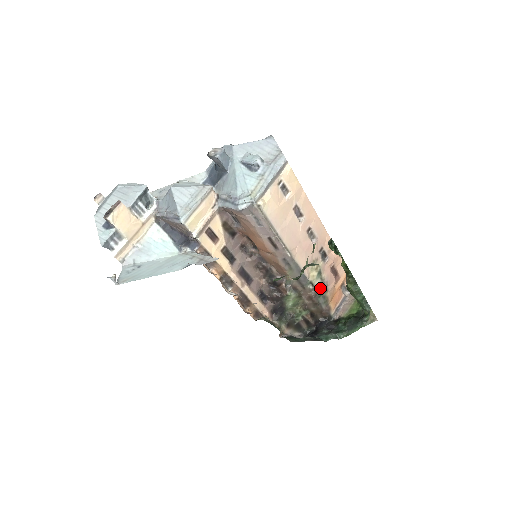
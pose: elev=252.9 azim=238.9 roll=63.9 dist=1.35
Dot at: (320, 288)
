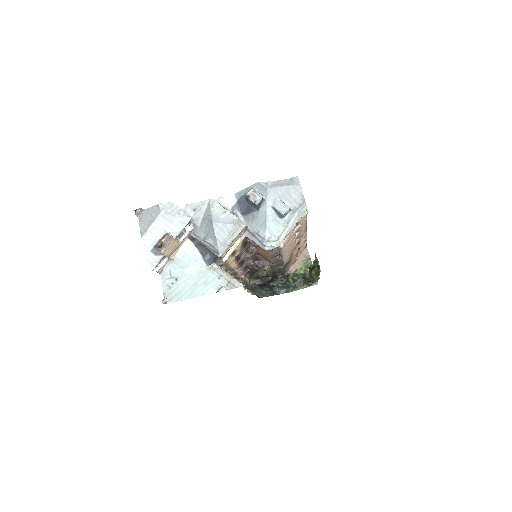
Dot at: (287, 262)
